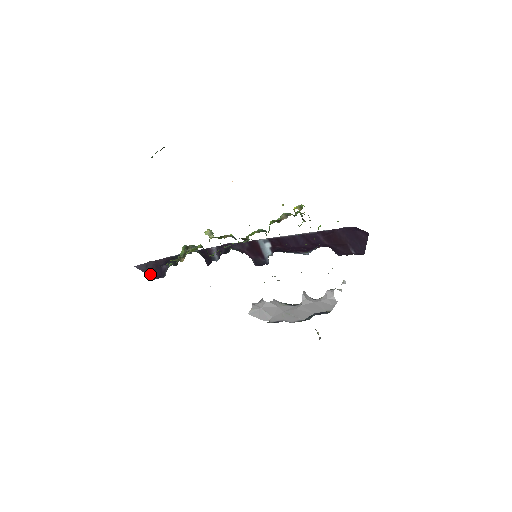
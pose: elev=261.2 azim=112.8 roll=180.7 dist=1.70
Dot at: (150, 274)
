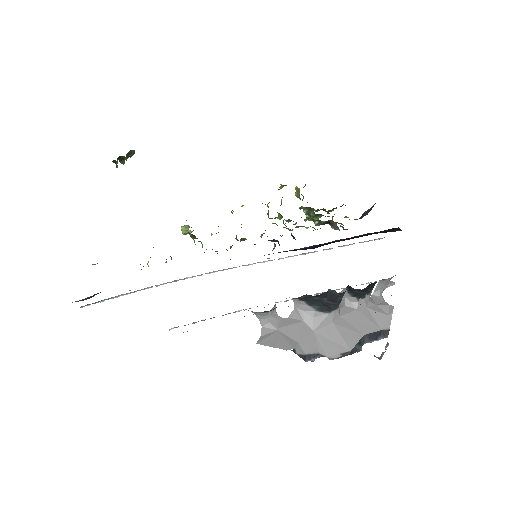
Dot at: occluded
